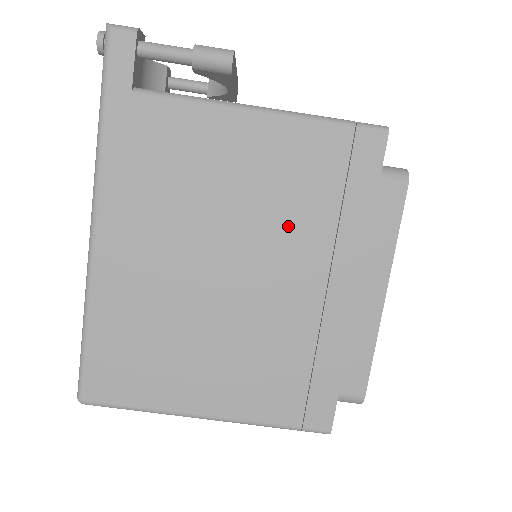
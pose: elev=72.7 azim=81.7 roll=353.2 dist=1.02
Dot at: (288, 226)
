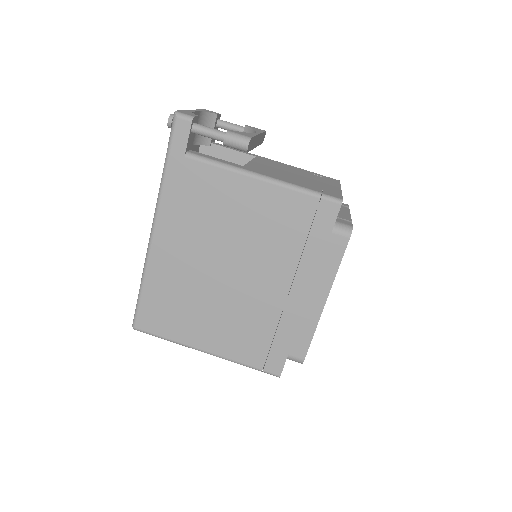
Dot at: (270, 250)
